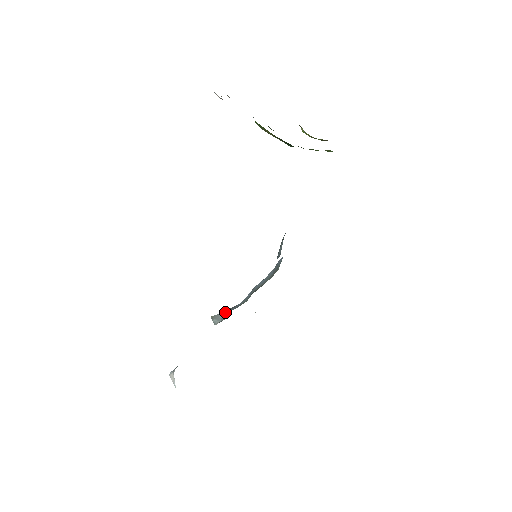
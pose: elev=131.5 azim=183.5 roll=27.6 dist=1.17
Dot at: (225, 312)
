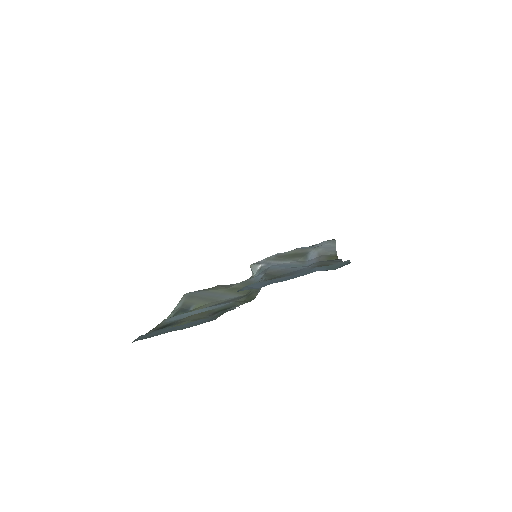
Dot at: (261, 266)
